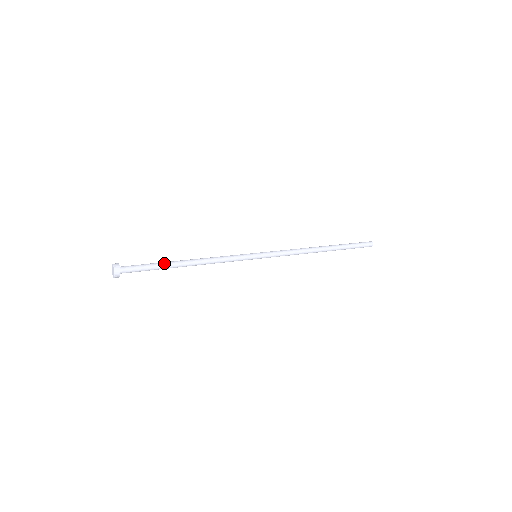
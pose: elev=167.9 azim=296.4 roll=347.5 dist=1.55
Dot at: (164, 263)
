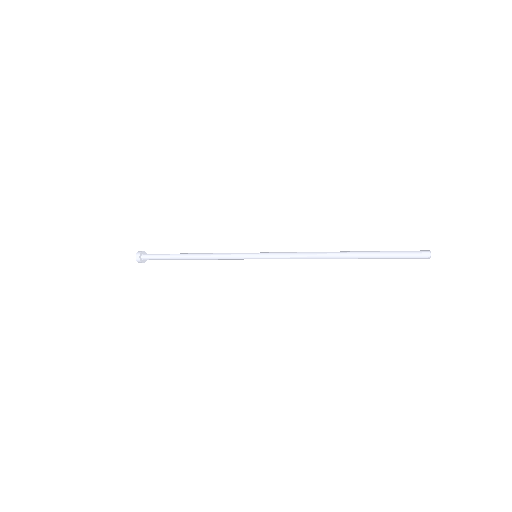
Dot at: (172, 255)
